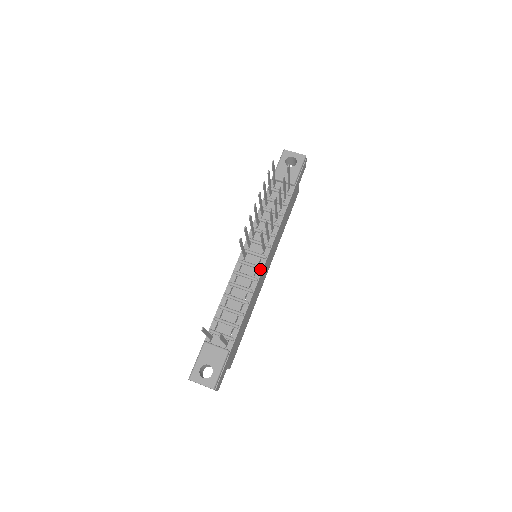
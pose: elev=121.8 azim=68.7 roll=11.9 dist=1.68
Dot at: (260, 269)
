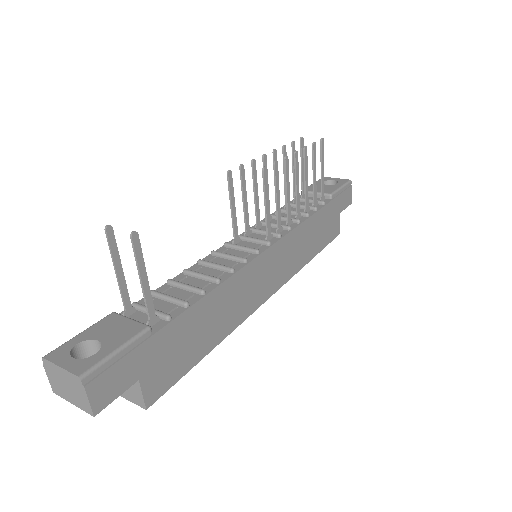
Dot at: (256, 252)
